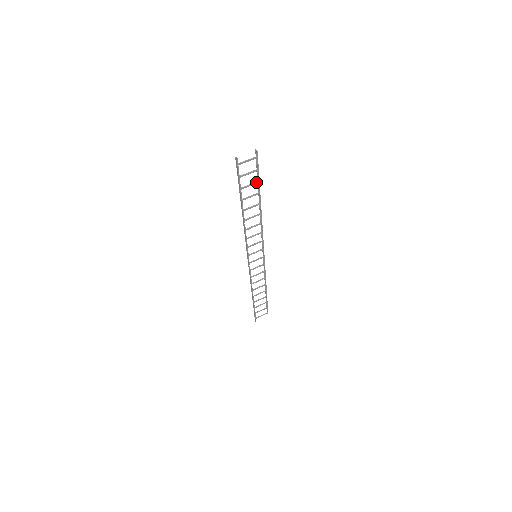
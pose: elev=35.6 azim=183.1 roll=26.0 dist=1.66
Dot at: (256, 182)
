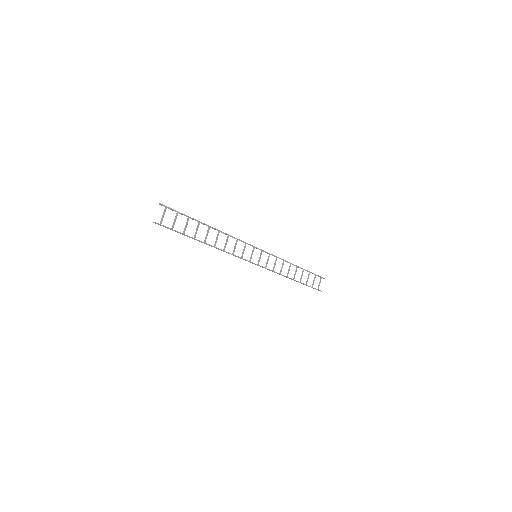
Dot at: (187, 219)
